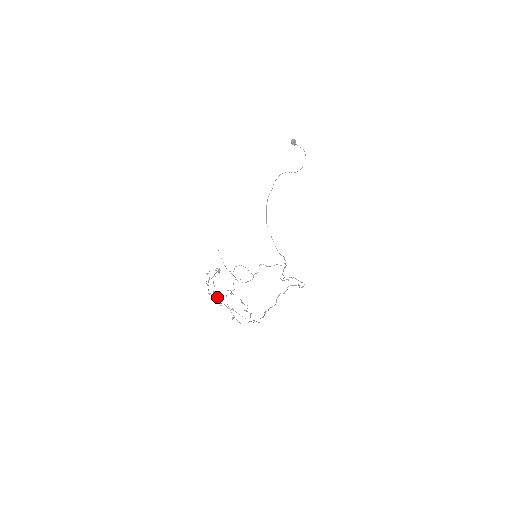
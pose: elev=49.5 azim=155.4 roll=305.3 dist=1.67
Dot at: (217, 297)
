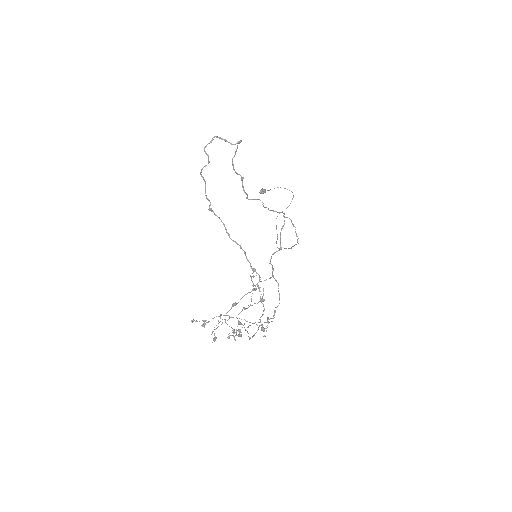
Dot at: occluded
